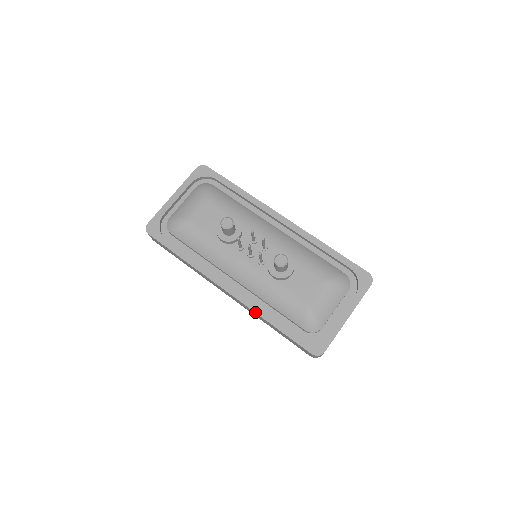
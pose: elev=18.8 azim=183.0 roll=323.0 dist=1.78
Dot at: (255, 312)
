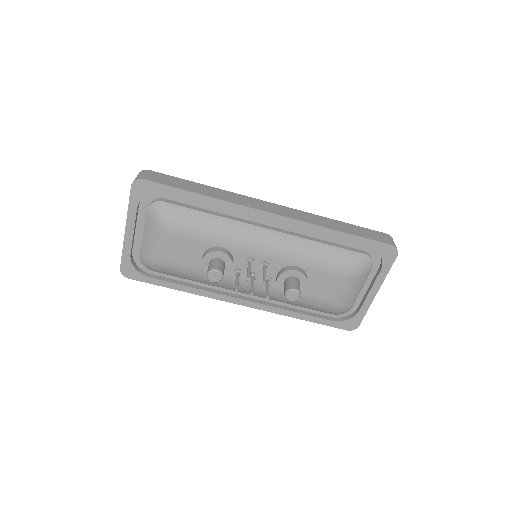
Dot at: (279, 314)
